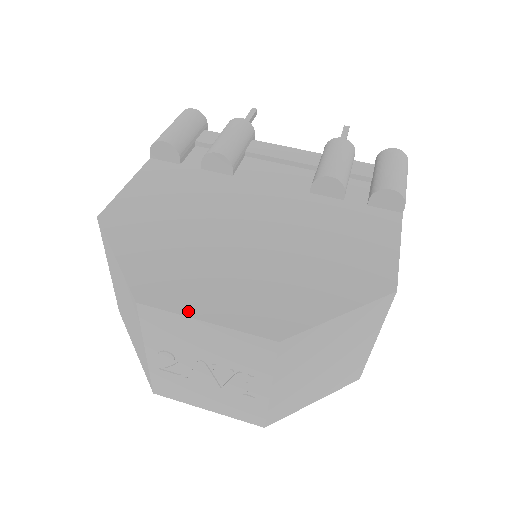
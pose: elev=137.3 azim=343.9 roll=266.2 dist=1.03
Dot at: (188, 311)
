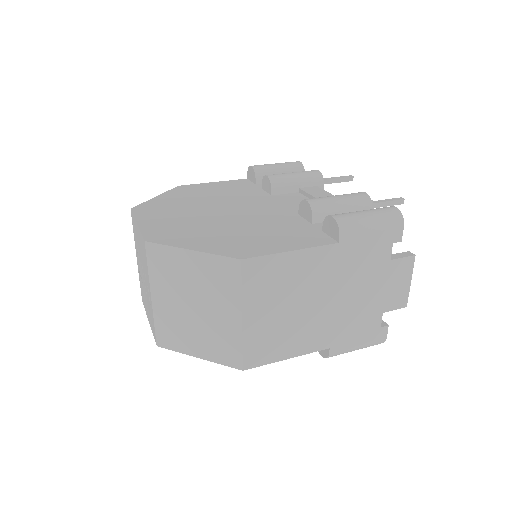
Dot at: (139, 218)
